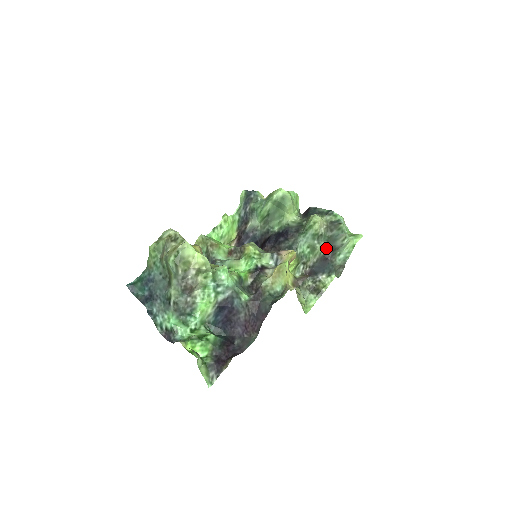
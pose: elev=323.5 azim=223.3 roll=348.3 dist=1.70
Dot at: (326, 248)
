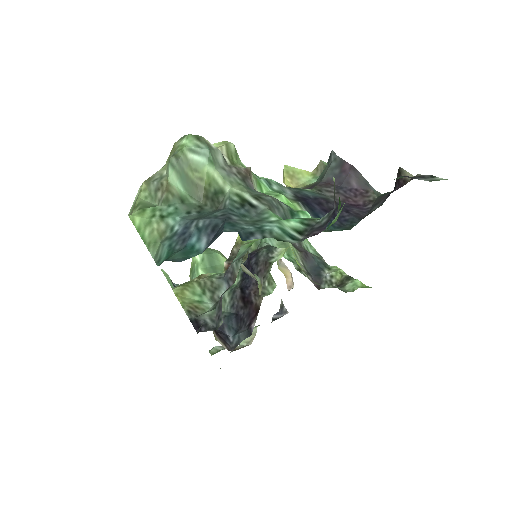
Dot at: (293, 245)
